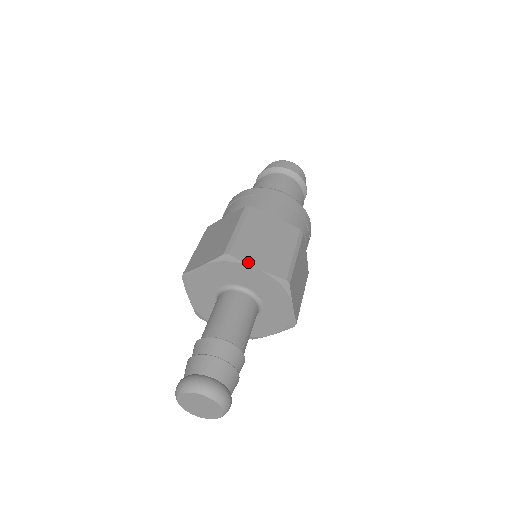
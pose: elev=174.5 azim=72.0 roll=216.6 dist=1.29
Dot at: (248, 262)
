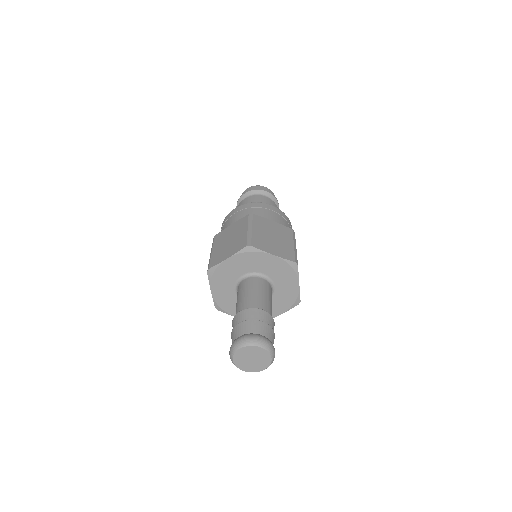
Dot at: (266, 251)
